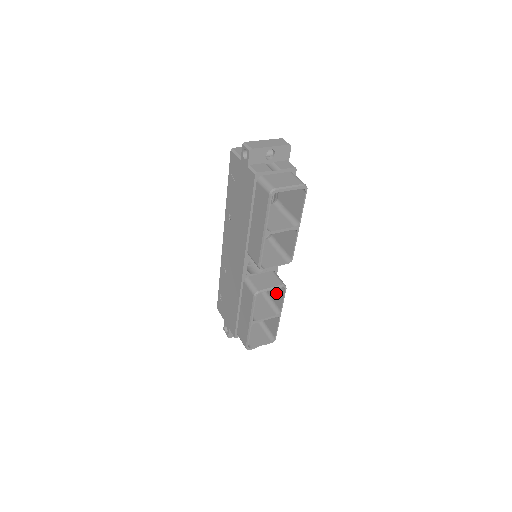
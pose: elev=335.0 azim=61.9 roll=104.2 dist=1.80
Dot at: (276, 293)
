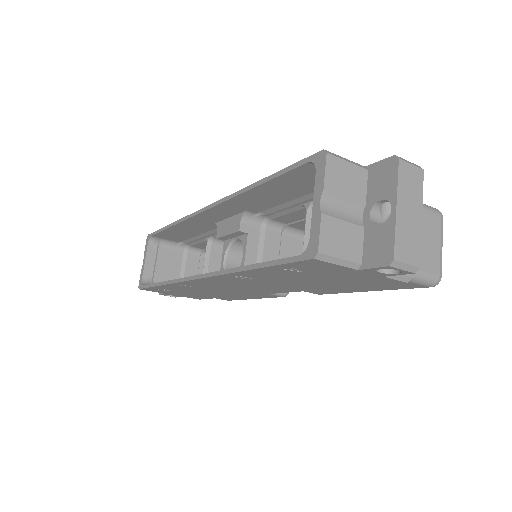
Dot at: occluded
